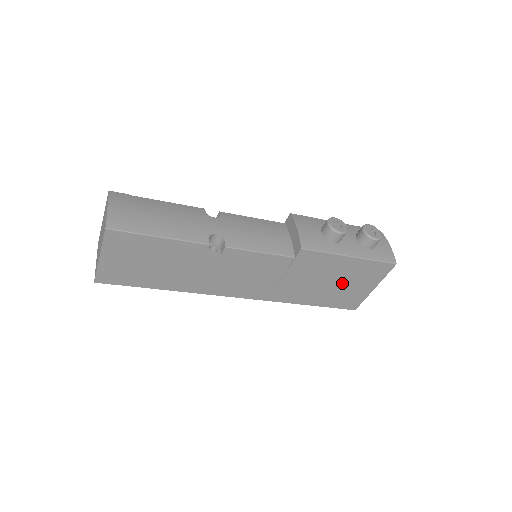
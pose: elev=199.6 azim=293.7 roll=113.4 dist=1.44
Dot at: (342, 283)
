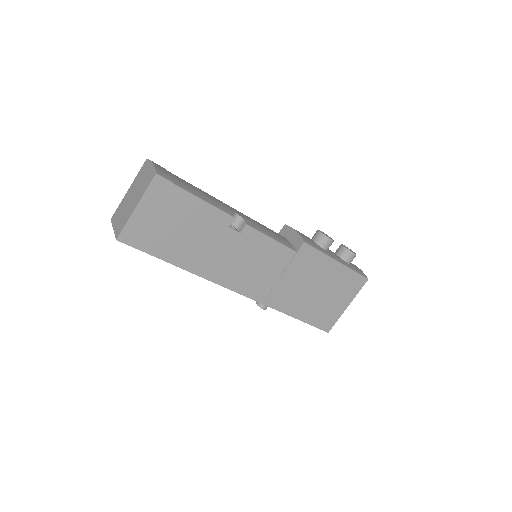
Dot at: (325, 294)
